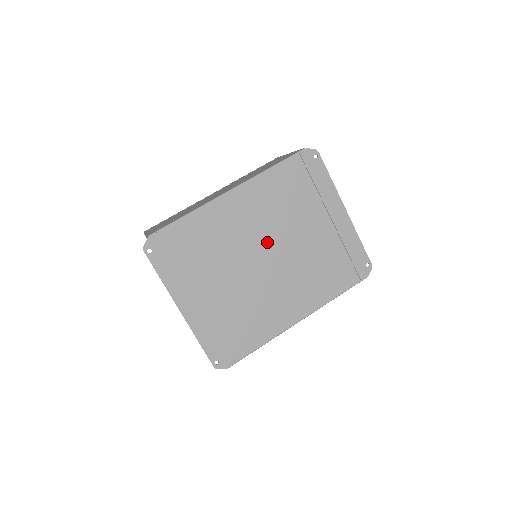
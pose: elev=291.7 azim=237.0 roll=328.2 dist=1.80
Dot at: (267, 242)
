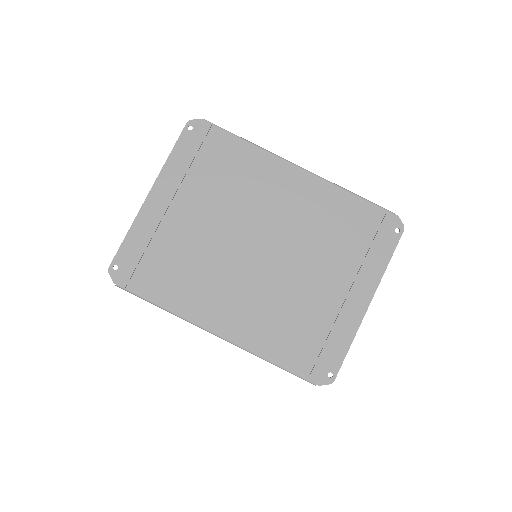
Dot at: (276, 238)
